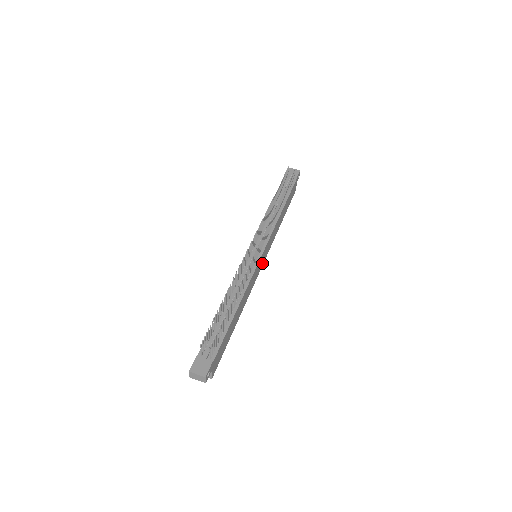
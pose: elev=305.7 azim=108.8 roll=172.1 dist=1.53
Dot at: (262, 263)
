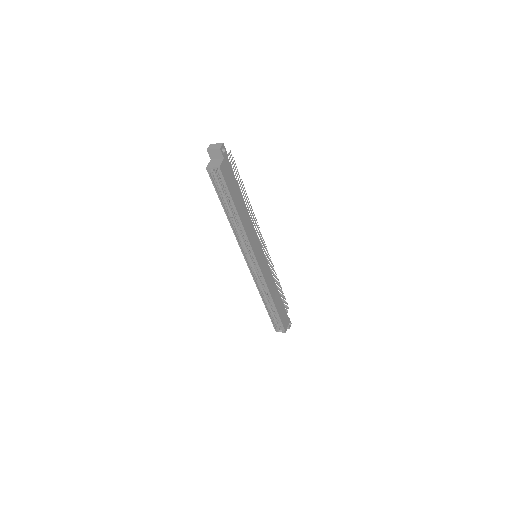
Dot at: (259, 263)
